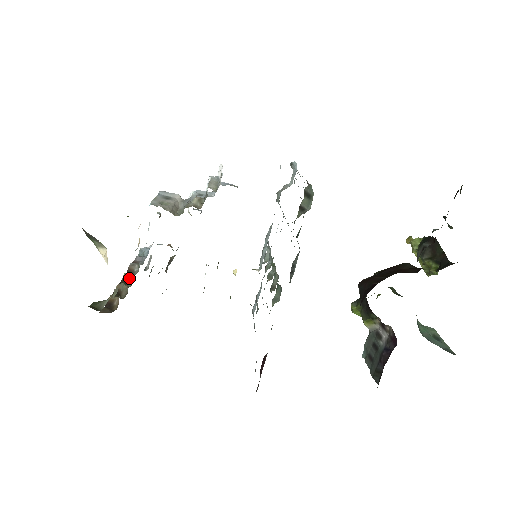
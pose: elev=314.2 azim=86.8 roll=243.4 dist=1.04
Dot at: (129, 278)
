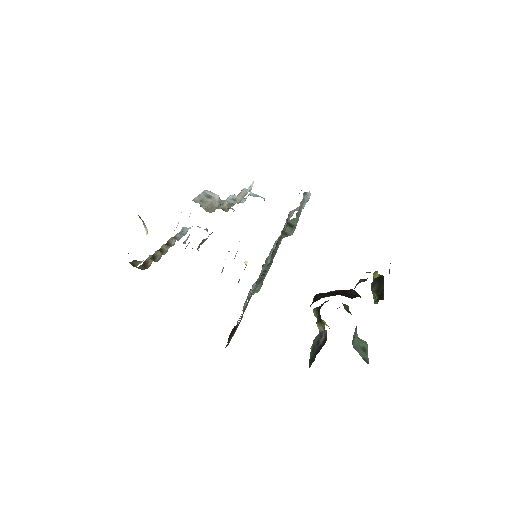
Dot at: (165, 248)
